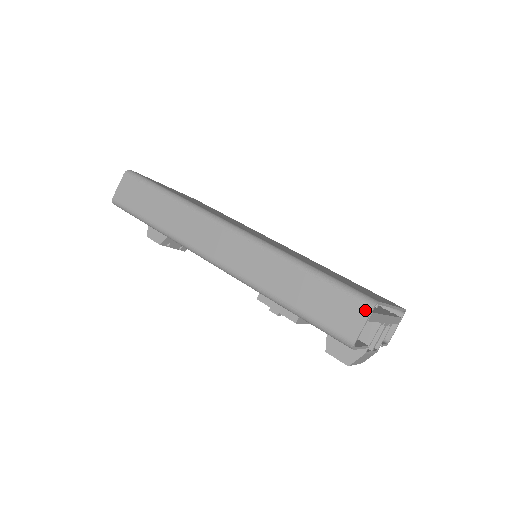
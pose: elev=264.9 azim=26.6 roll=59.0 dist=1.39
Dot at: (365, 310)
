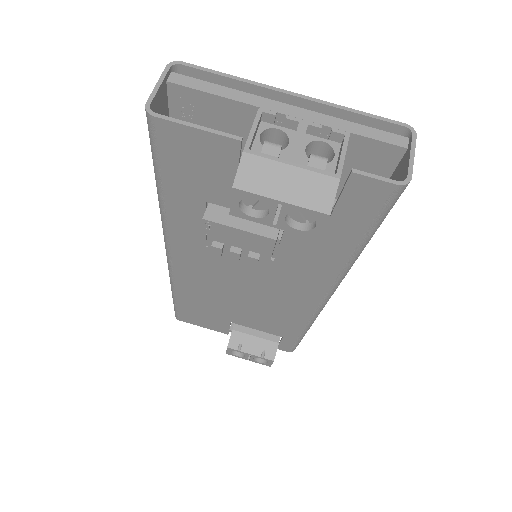
Dot at: (164, 78)
